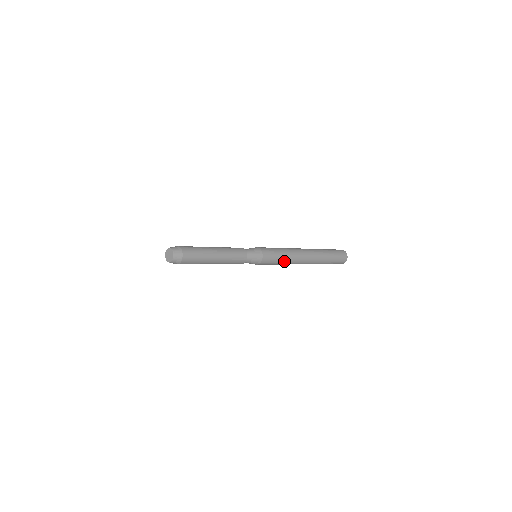
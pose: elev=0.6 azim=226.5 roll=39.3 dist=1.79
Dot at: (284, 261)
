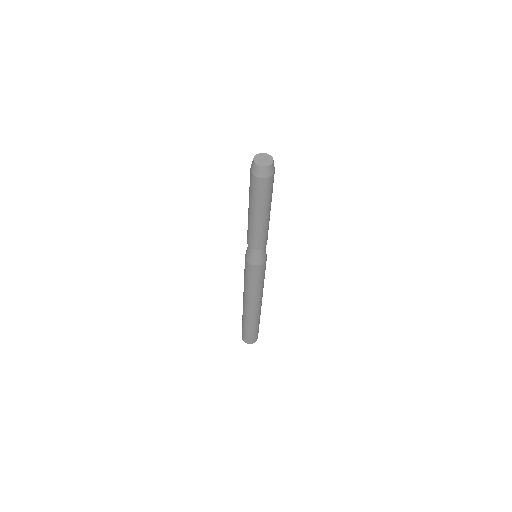
Dot at: occluded
